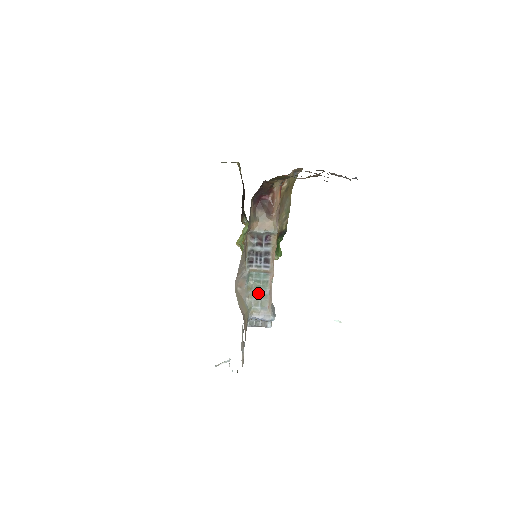
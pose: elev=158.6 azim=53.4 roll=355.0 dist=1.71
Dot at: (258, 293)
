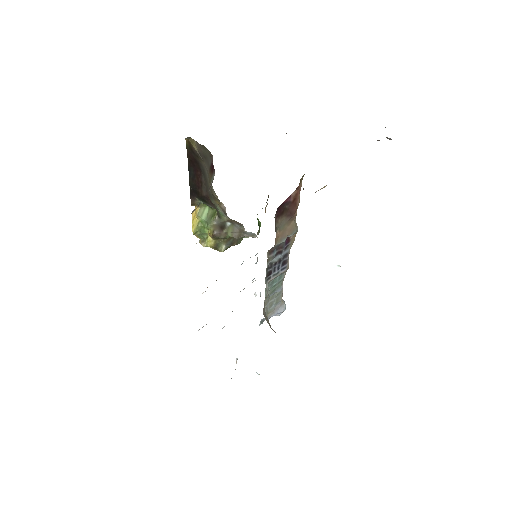
Dot at: (272, 295)
